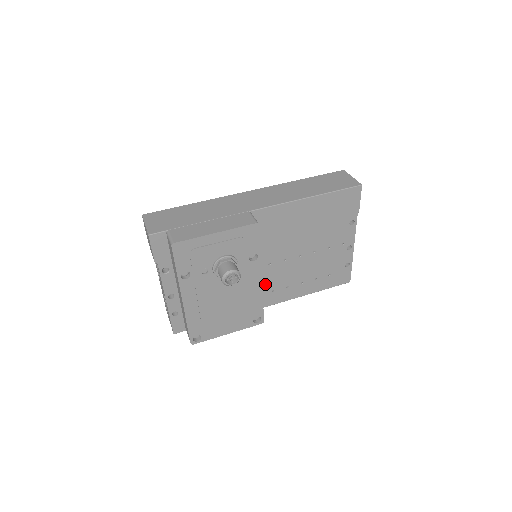
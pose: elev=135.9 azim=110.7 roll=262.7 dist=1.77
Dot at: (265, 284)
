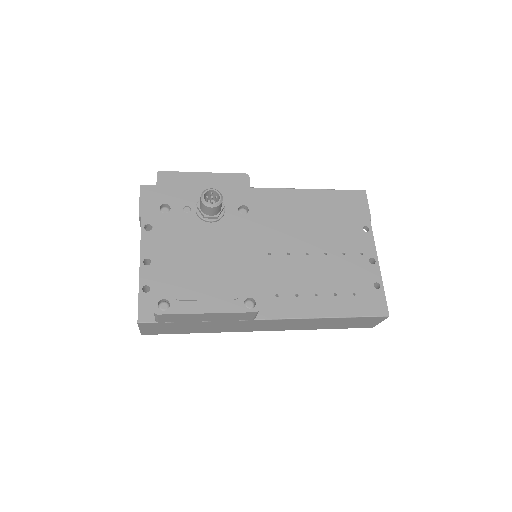
Dot at: (265, 281)
